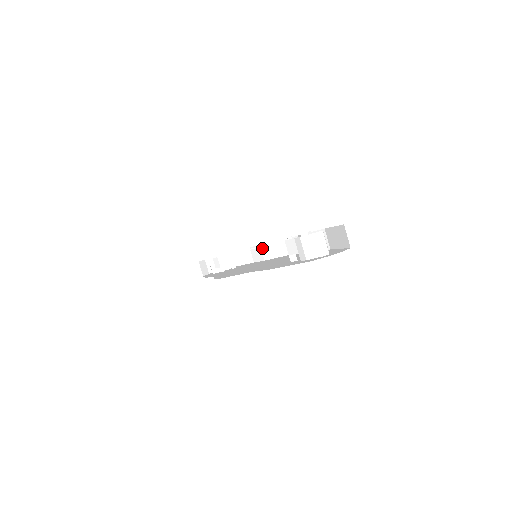
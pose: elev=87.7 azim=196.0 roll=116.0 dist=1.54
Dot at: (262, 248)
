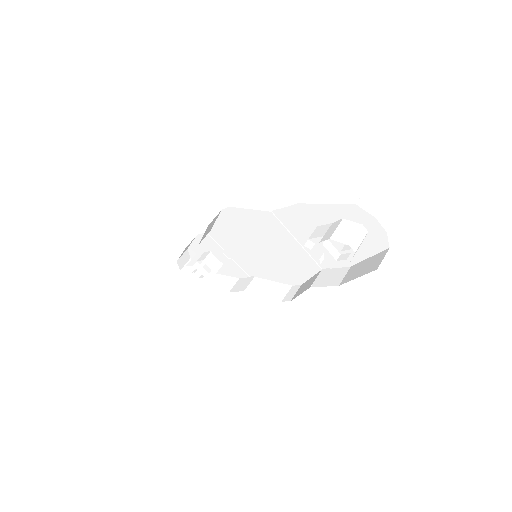
Dot at: (254, 280)
